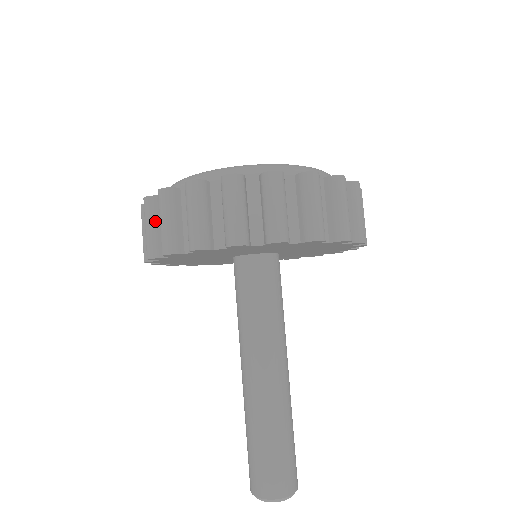
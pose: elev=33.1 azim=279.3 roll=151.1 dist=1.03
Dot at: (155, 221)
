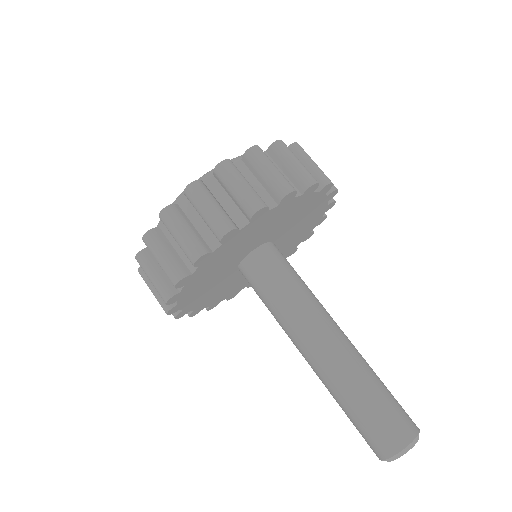
Dot at: occluded
